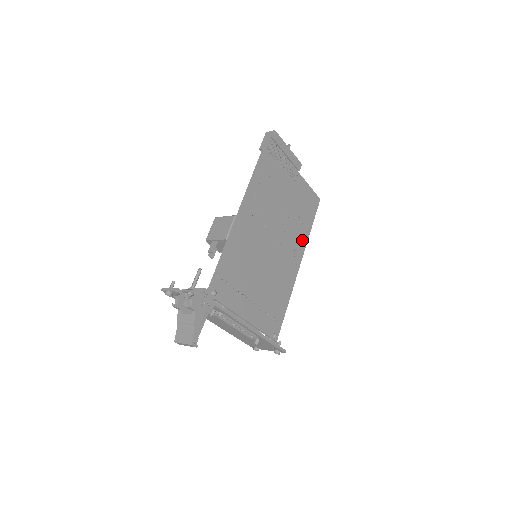
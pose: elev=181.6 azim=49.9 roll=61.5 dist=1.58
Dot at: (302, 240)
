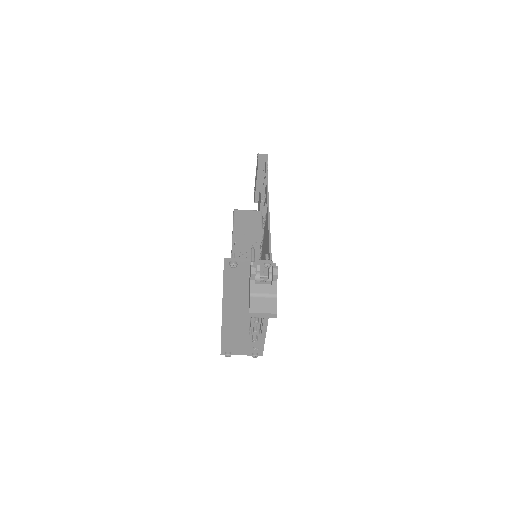
Dot at: occluded
